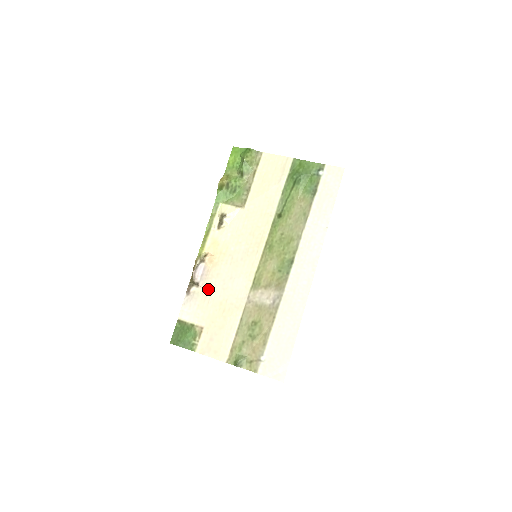
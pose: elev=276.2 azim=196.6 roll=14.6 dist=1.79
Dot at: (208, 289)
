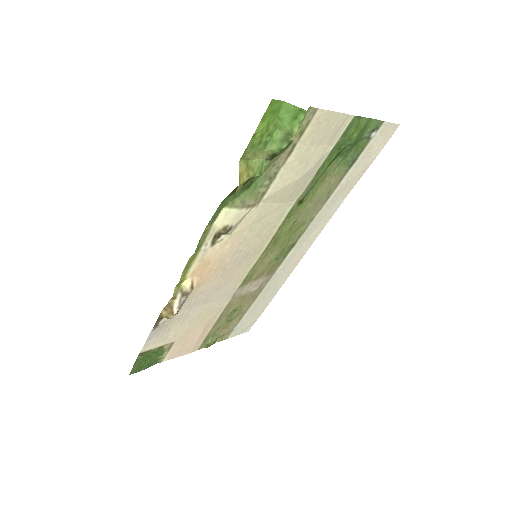
Dot at: (185, 311)
